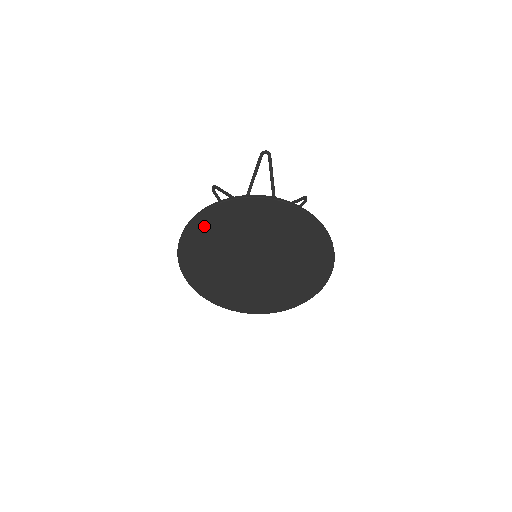
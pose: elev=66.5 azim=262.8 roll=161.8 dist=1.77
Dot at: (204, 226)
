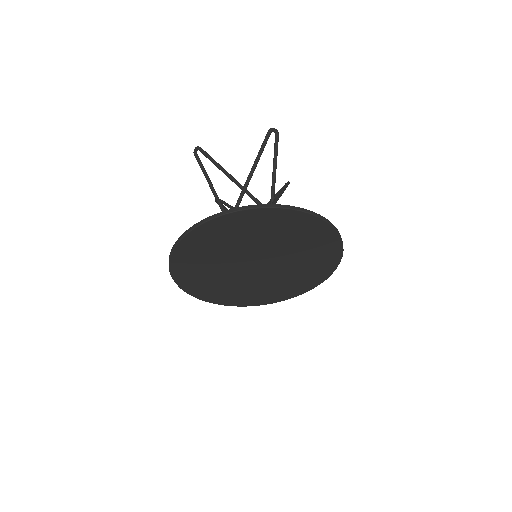
Dot at: (227, 225)
